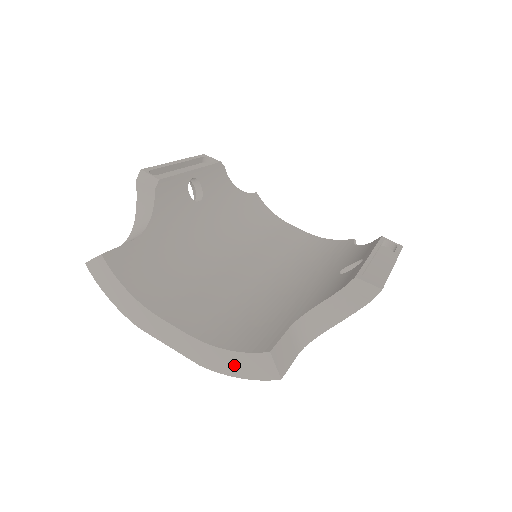
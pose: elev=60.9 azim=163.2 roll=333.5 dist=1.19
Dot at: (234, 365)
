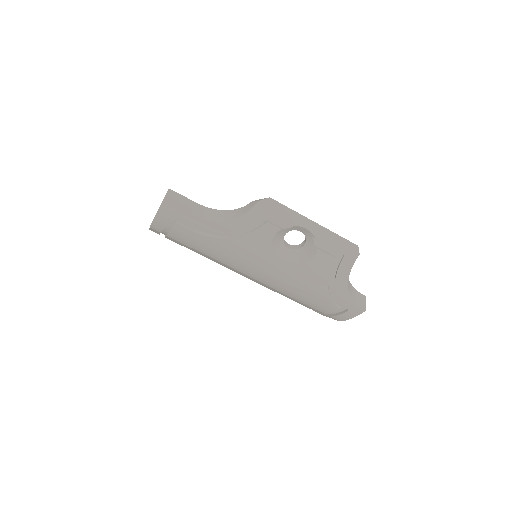
Dot at: occluded
